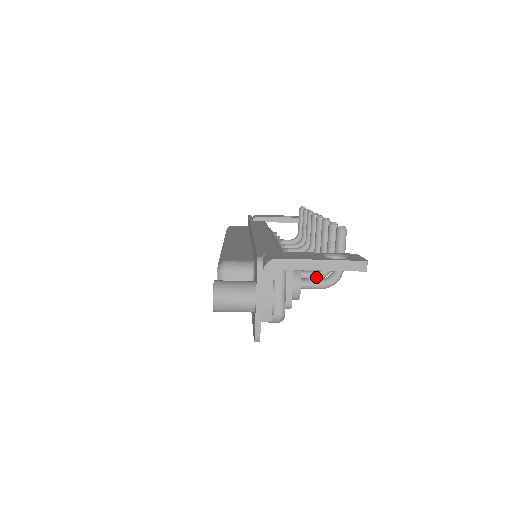
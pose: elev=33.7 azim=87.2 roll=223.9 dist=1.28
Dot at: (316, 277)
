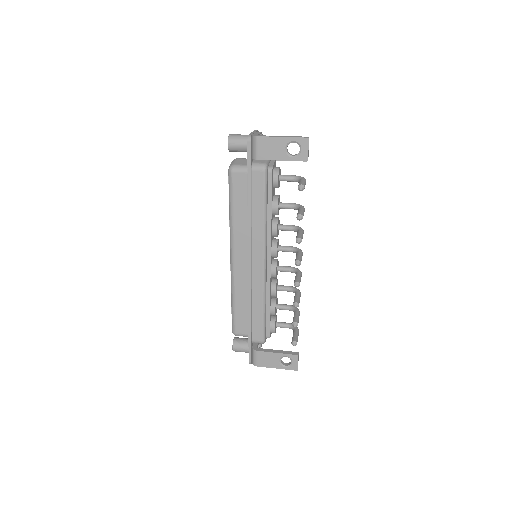
Dot at: (289, 310)
